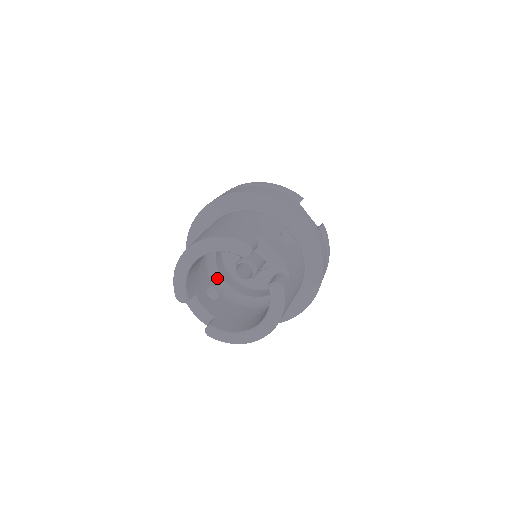
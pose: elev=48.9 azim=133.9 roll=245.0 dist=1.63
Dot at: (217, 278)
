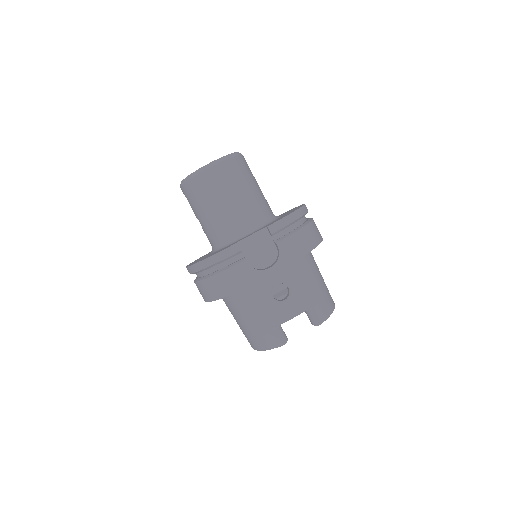
Dot at: occluded
